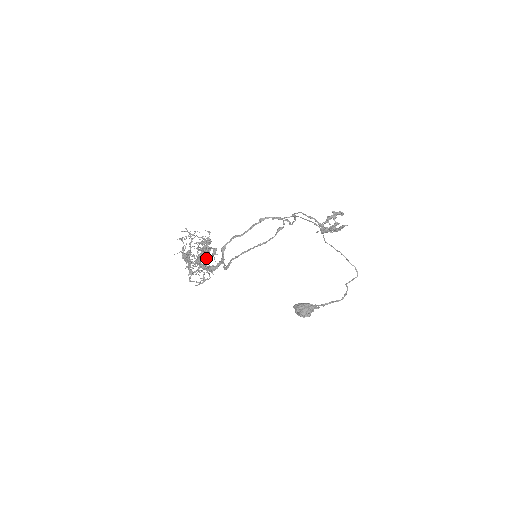
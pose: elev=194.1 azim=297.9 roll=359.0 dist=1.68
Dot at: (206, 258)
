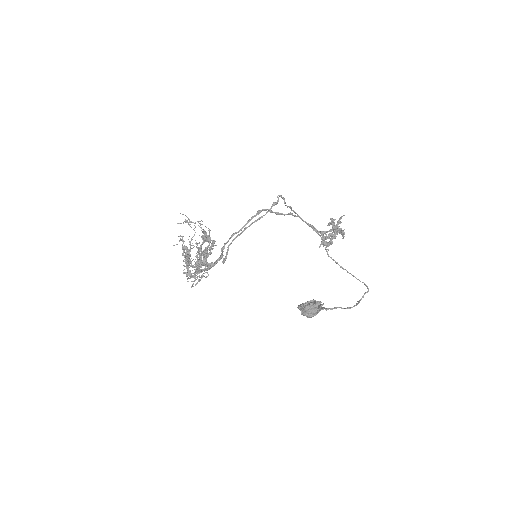
Dot at: occluded
